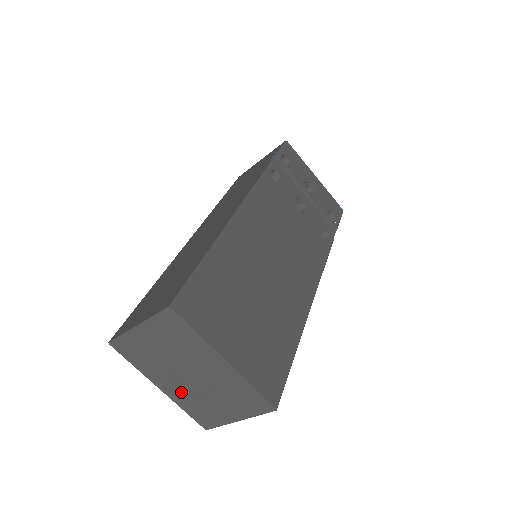
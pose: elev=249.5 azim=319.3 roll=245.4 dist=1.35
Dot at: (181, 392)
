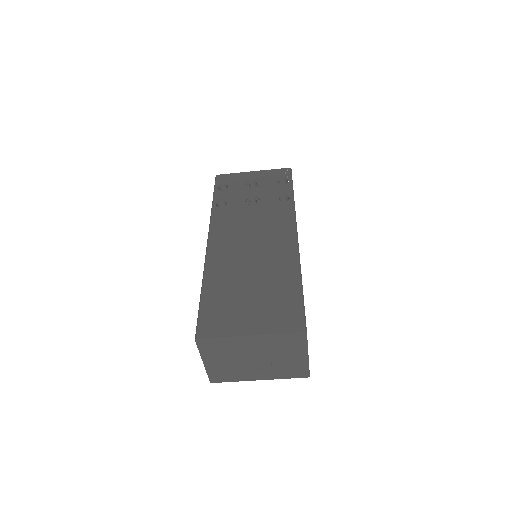
Dot at: (268, 371)
